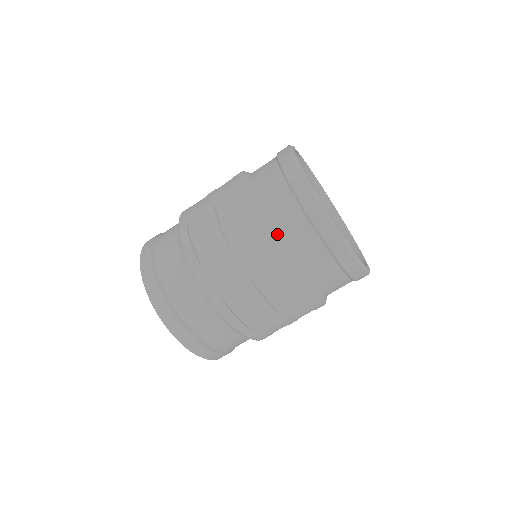
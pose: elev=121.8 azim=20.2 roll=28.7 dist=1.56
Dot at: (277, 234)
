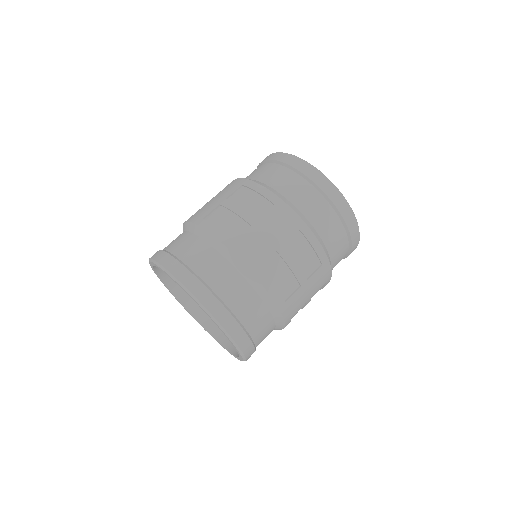
Dot at: (294, 204)
